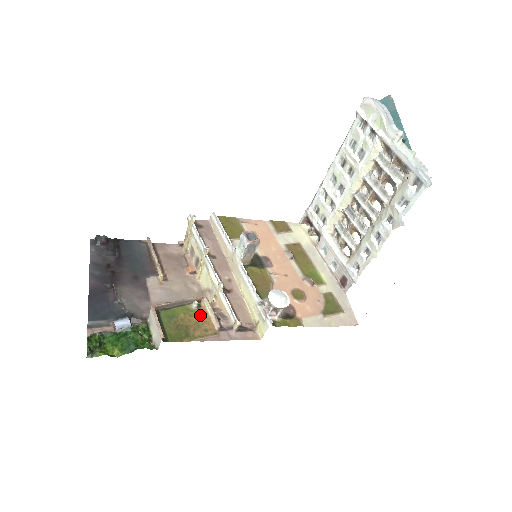
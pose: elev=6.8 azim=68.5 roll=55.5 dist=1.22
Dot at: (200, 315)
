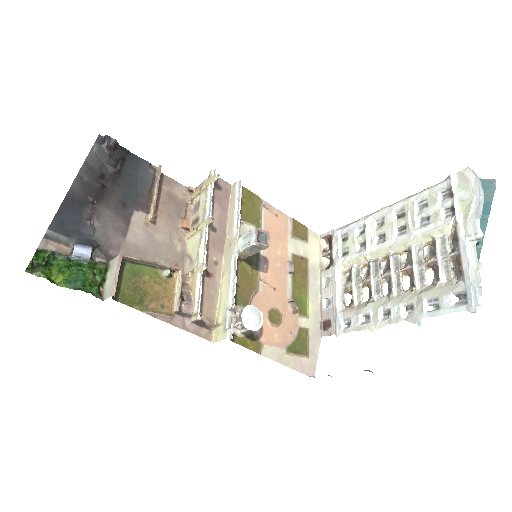
Dot at: (166, 286)
